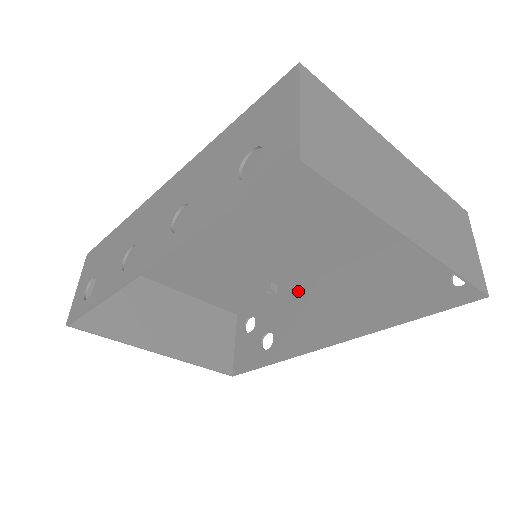
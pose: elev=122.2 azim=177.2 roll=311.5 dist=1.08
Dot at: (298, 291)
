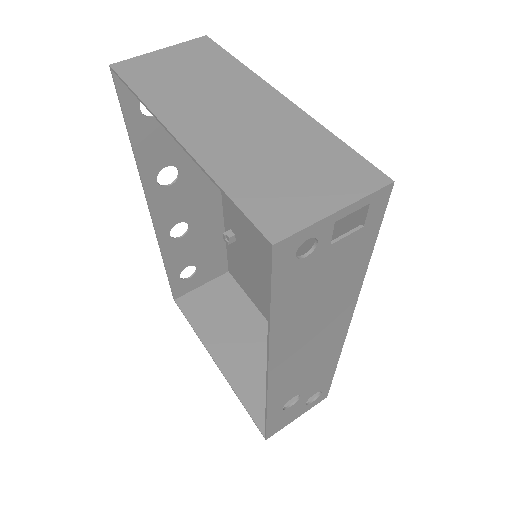
Dot at: occluded
